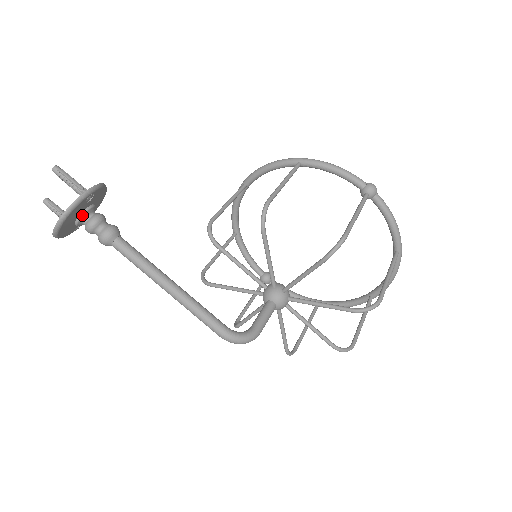
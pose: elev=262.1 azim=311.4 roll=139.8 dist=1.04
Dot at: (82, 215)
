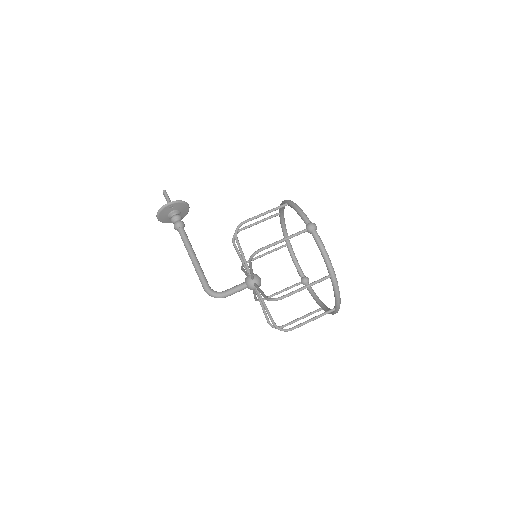
Dot at: (169, 214)
